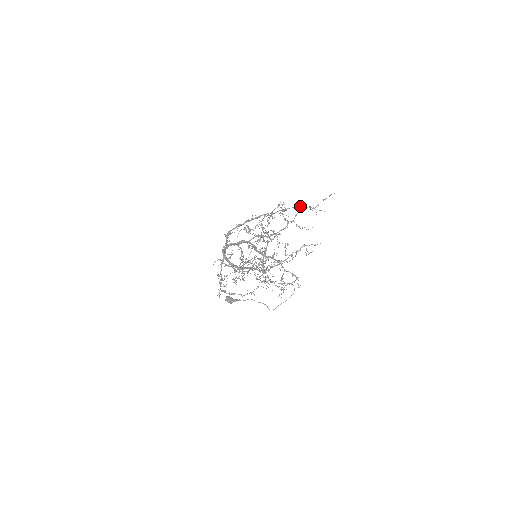
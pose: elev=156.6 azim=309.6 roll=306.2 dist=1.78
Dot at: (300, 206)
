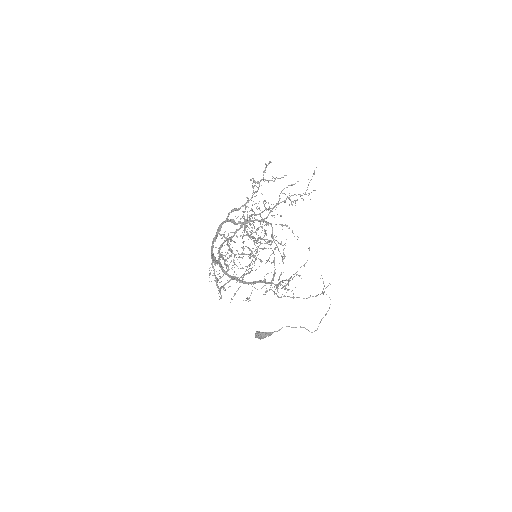
Dot at: occluded
